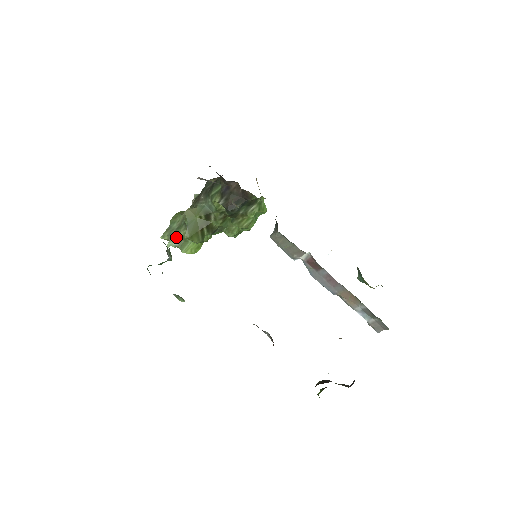
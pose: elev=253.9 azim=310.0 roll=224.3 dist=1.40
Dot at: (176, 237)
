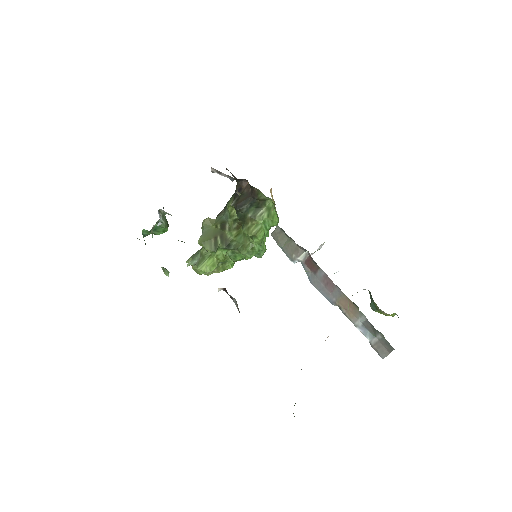
Dot at: (197, 256)
